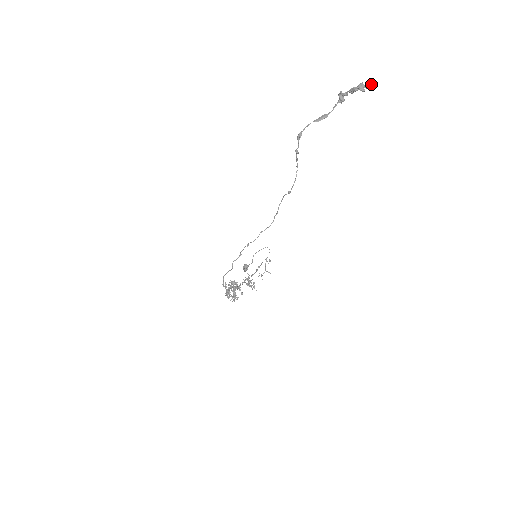
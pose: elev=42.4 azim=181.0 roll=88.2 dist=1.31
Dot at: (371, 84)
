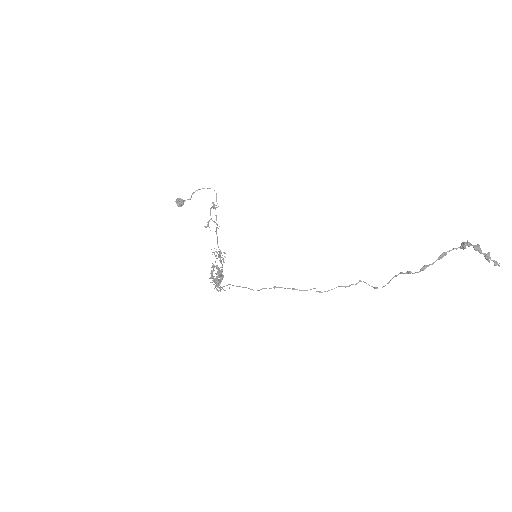
Dot at: (497, 262)
